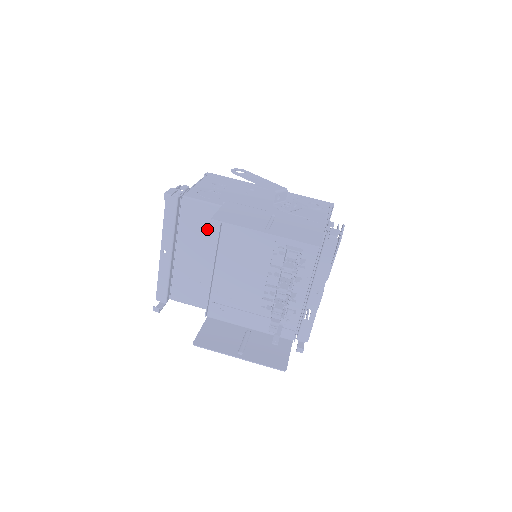
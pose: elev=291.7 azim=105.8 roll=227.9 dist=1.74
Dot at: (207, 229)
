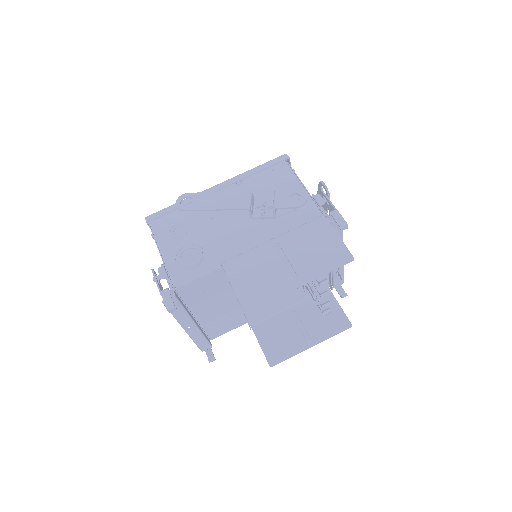
Dot at: (215, 288)
